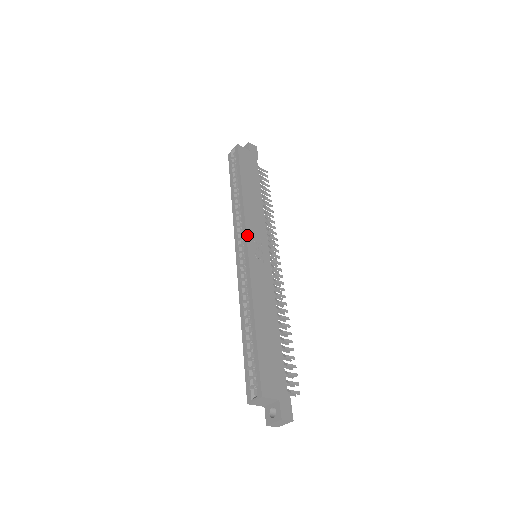
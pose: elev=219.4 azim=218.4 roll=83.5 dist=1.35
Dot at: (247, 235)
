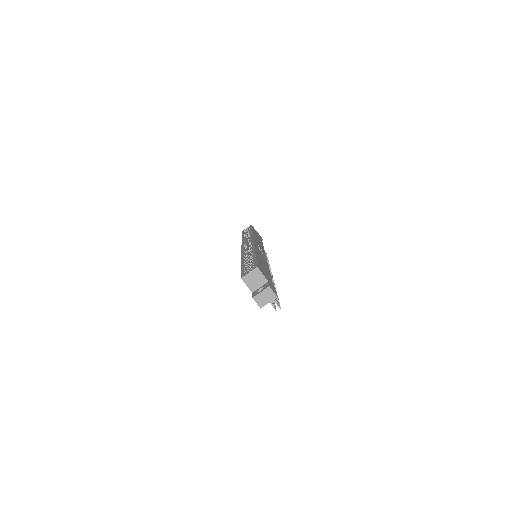
Dot at: (254, 239)
